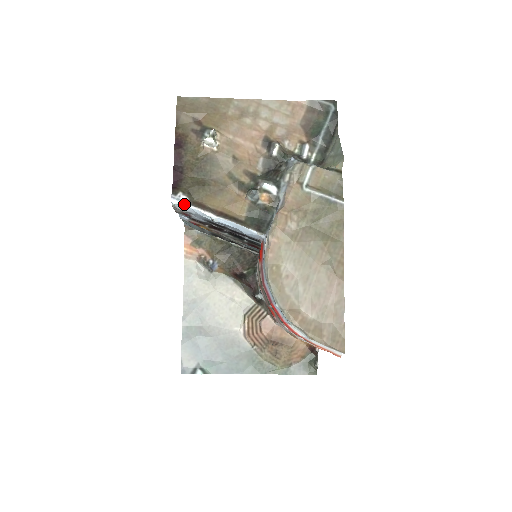
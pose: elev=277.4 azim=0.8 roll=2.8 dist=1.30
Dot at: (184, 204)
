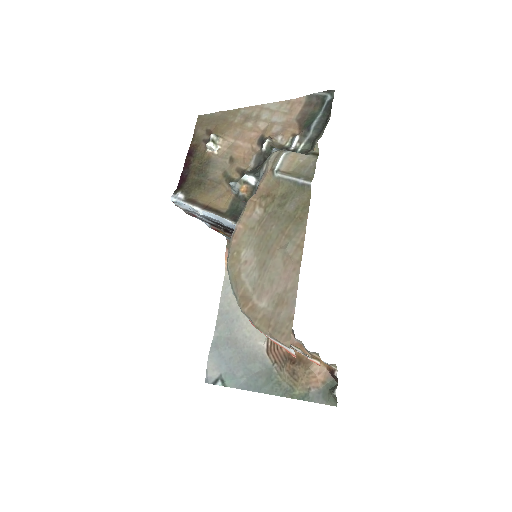
Dot at: (179, 201)
